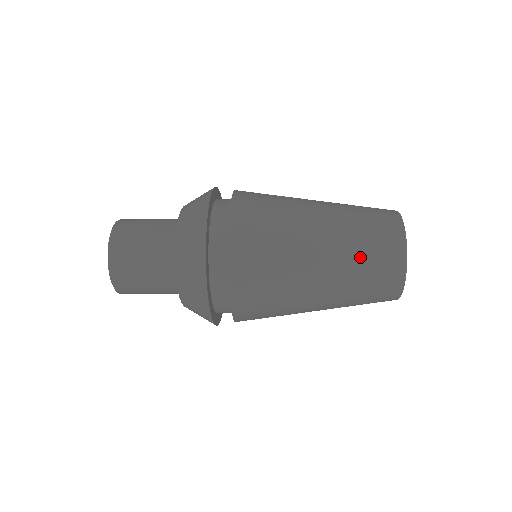
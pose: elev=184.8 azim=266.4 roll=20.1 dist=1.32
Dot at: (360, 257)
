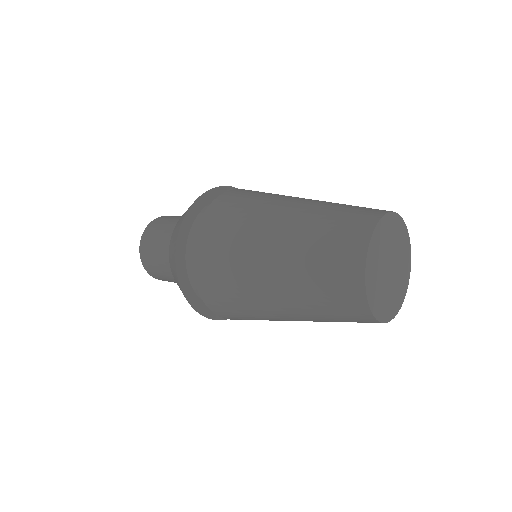
Dot at: (317, 232)
